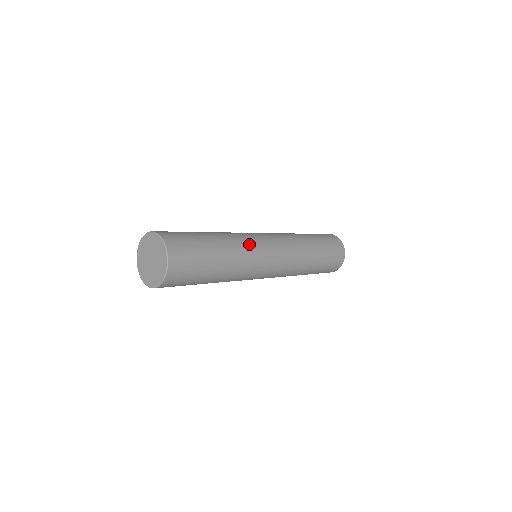
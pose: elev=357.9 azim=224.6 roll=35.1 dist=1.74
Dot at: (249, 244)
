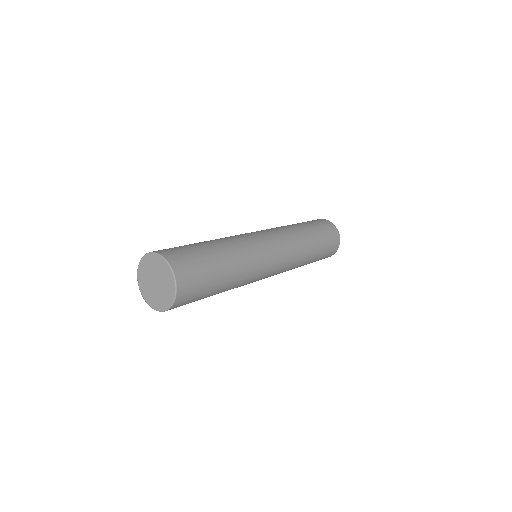
Dot at: (255, 272)
